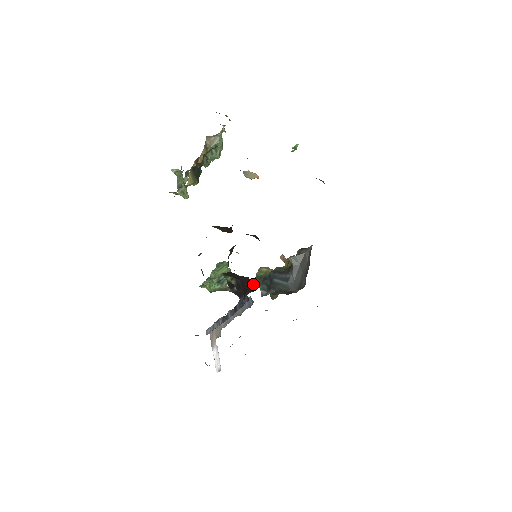
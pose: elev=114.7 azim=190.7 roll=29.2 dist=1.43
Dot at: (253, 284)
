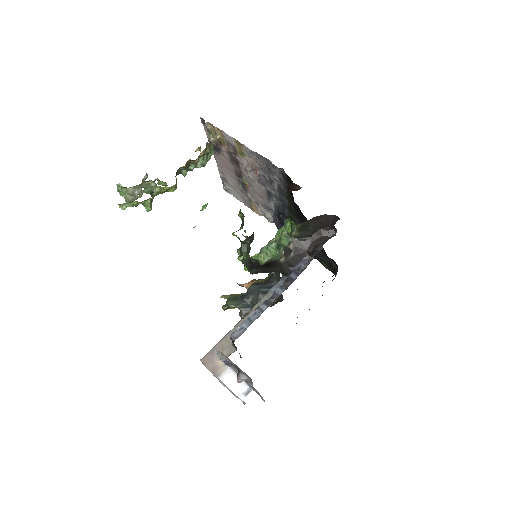
Dot at: (329, 232)
